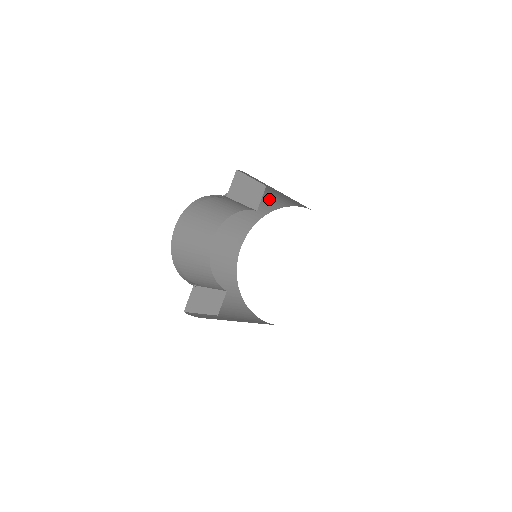
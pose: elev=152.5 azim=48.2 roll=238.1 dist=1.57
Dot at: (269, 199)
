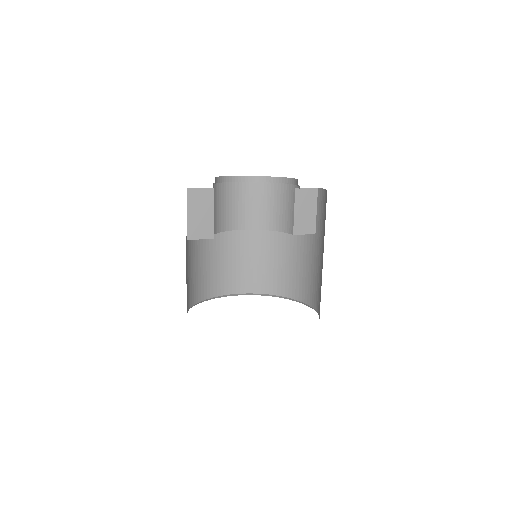
Dot at: (296, 272)
